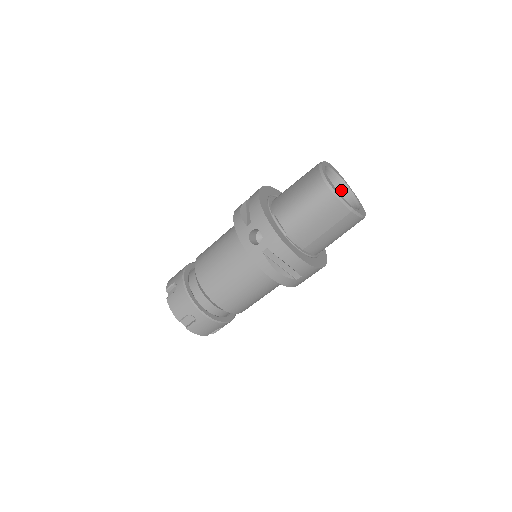
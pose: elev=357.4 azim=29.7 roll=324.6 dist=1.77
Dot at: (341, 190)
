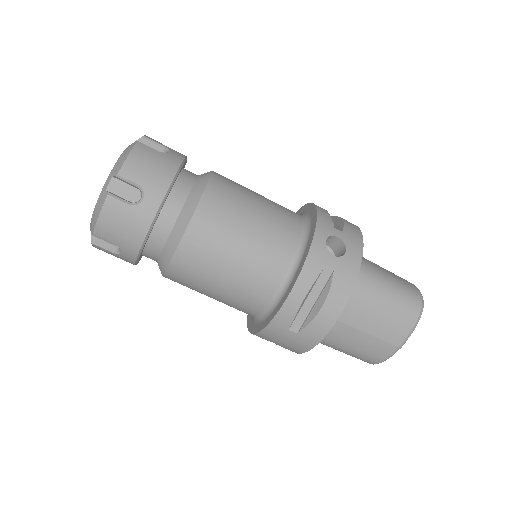
Dot at: occluded
